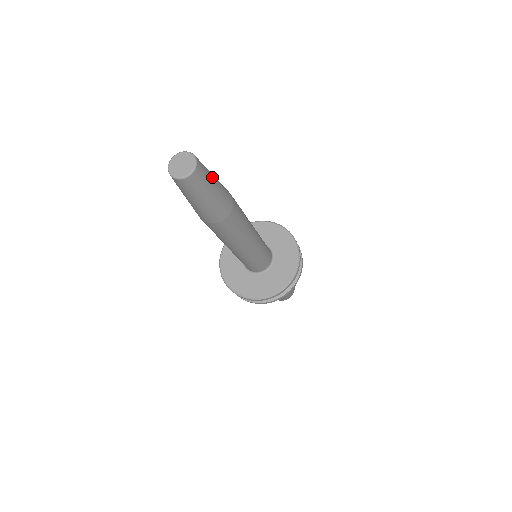
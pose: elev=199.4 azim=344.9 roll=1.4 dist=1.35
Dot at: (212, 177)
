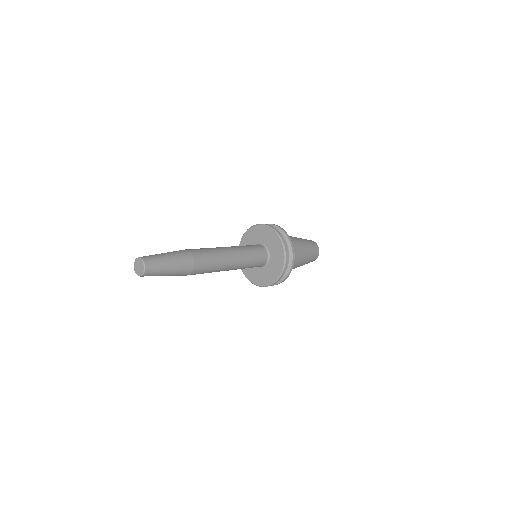
Dot at: (165, 266)
